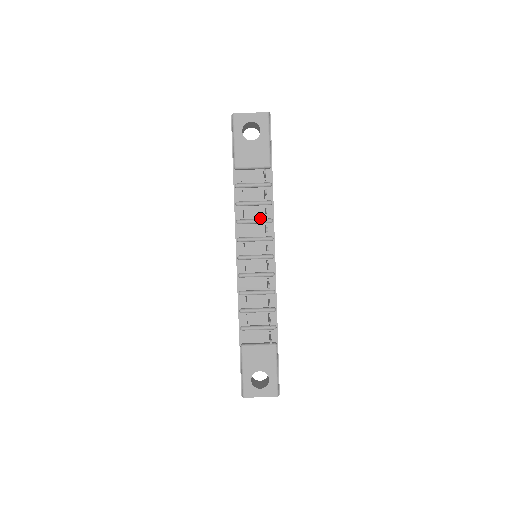
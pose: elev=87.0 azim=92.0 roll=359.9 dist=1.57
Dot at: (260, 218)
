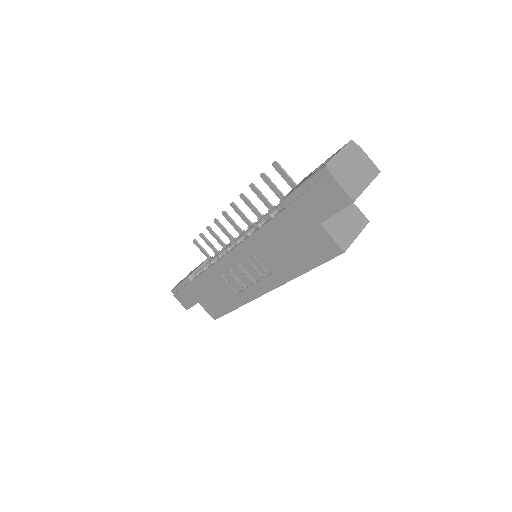
Dot at: occluded
